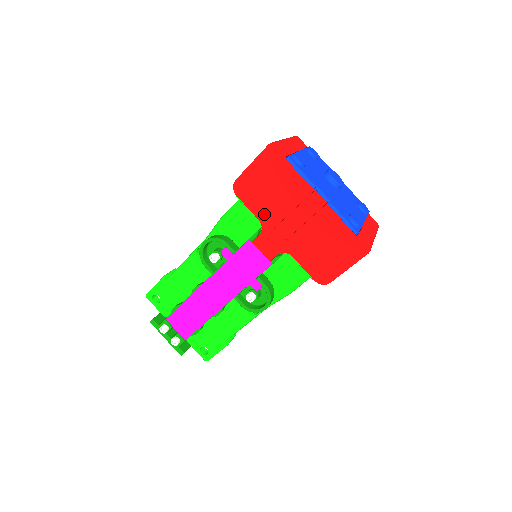
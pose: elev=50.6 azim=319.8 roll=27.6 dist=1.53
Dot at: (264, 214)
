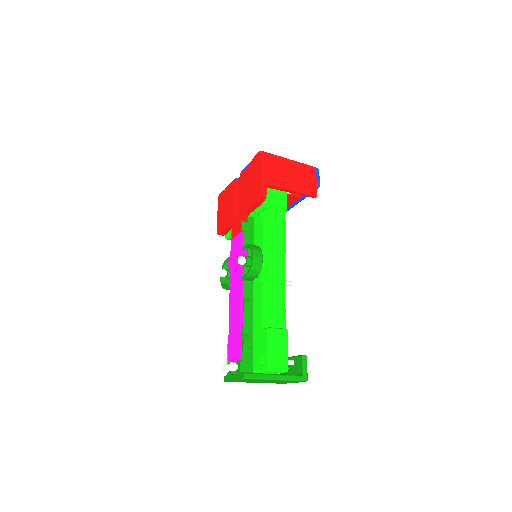
Dot at: (229, 220)
